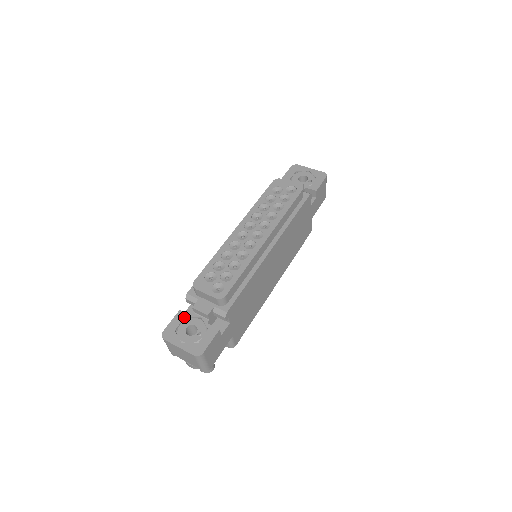
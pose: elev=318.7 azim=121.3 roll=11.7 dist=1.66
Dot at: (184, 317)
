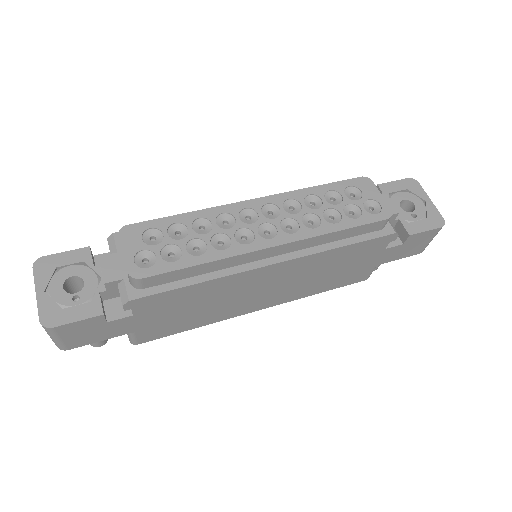
Dot at: (84, 260)
